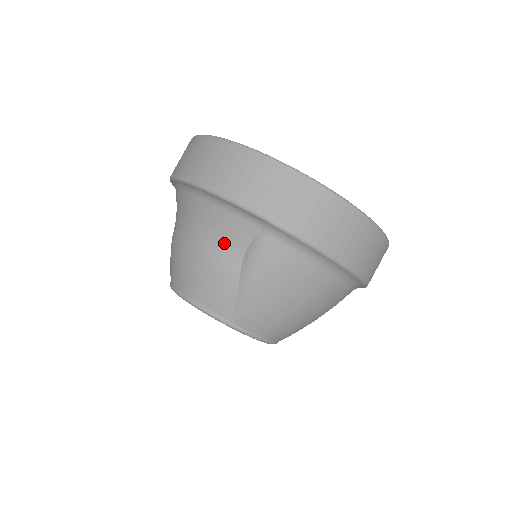
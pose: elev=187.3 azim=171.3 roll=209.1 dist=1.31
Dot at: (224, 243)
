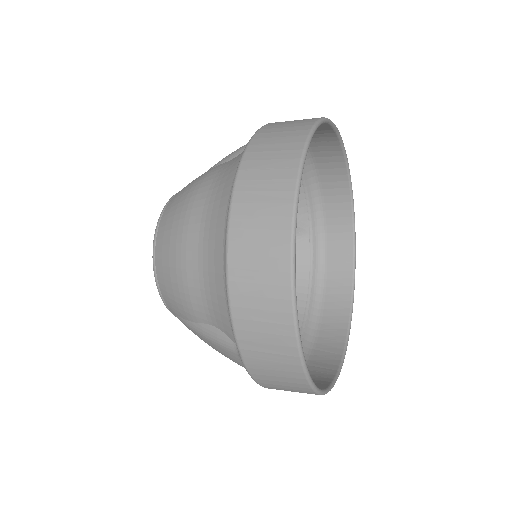
Dot at: (206, 304)
